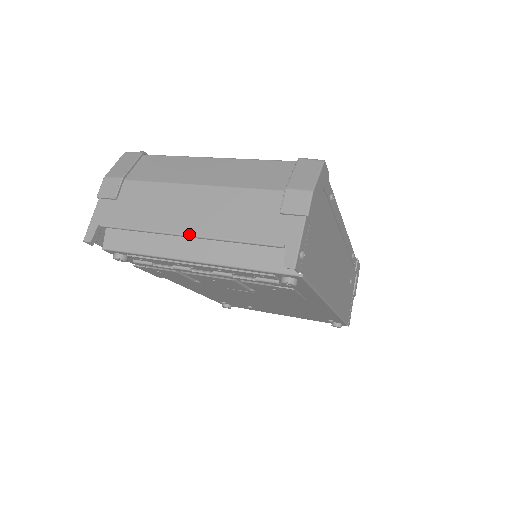
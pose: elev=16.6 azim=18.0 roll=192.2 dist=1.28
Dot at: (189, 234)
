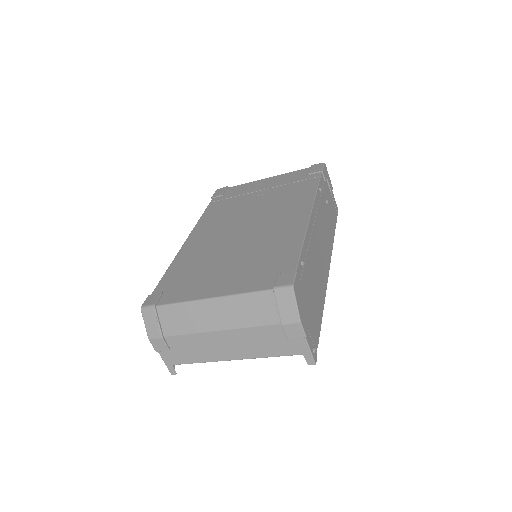
Dot at: occluded
